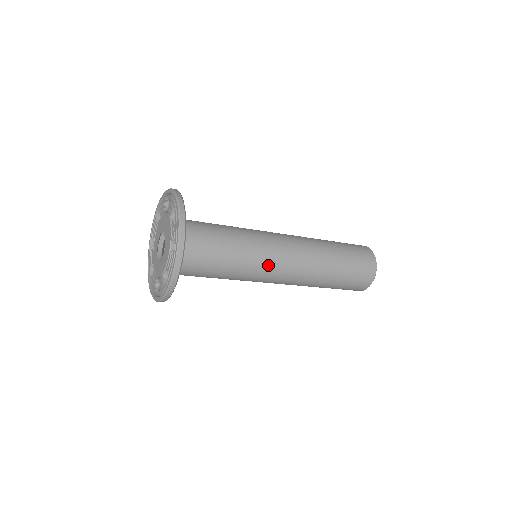
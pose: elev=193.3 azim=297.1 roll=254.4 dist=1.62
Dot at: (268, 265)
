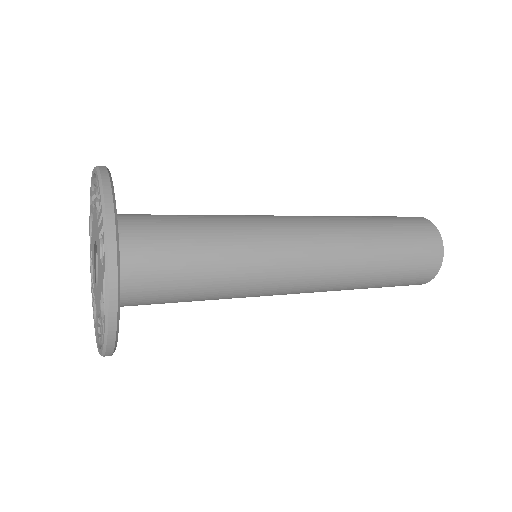
Dot at: (276, 261)
